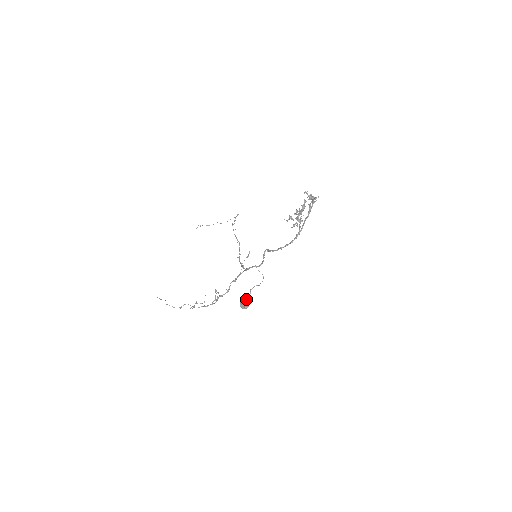
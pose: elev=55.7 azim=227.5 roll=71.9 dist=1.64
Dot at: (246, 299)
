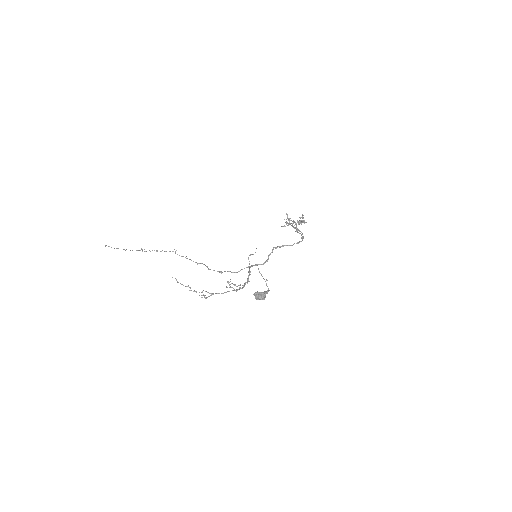
Dot at: occluded
